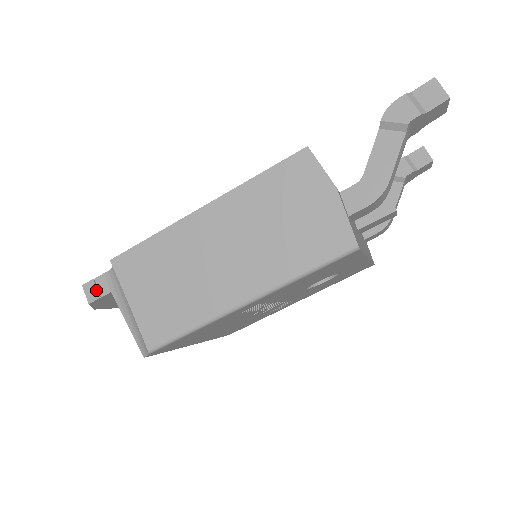
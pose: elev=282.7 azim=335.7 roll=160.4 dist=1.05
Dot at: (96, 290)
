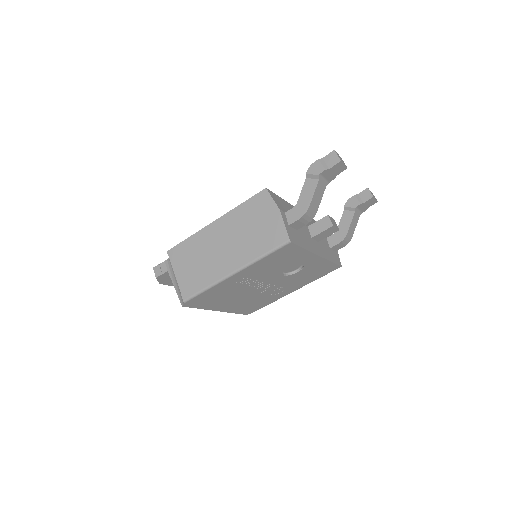
Dot at: (160, 270)
